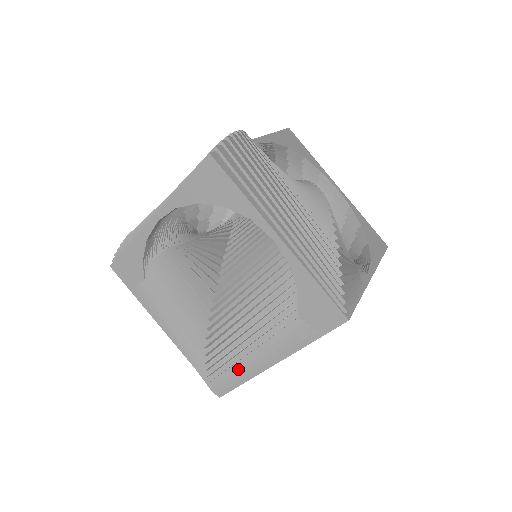
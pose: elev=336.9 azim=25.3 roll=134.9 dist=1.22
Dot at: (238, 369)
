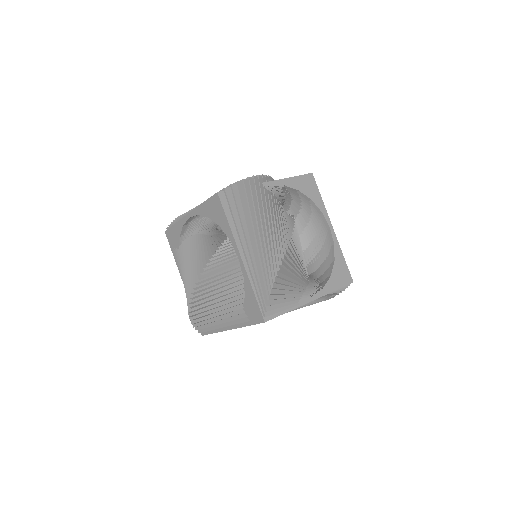
Dot at: (210, 323)
